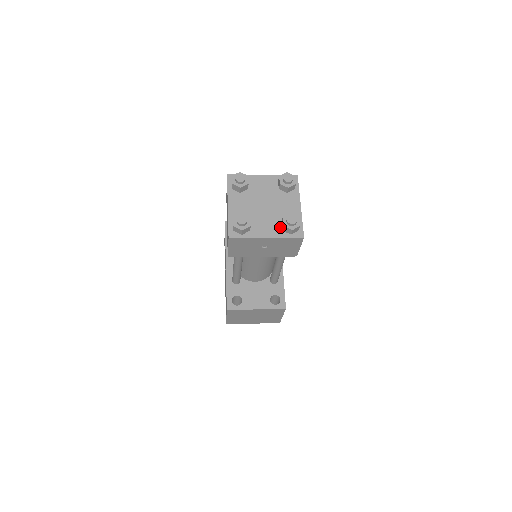
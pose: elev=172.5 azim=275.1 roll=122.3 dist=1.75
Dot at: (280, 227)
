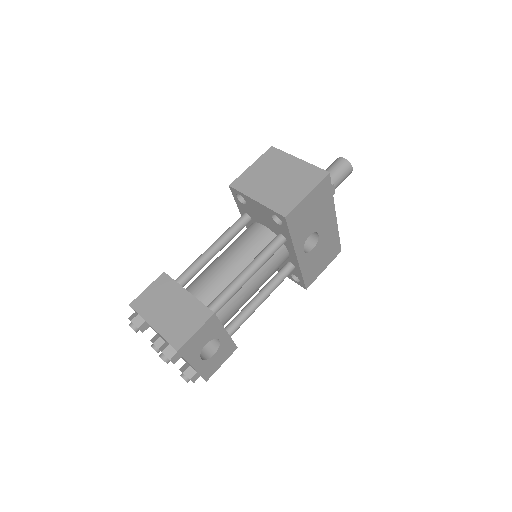
Dot at: occluded
